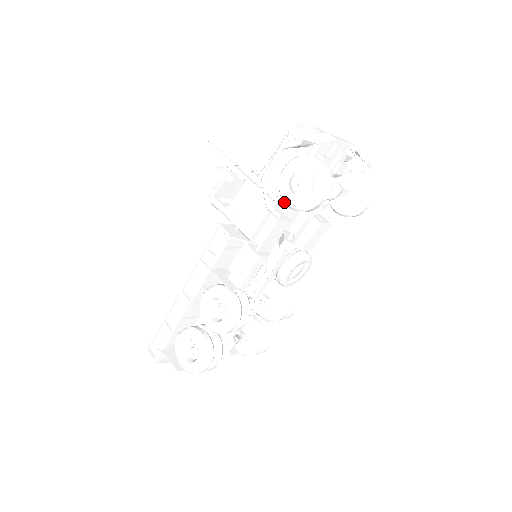
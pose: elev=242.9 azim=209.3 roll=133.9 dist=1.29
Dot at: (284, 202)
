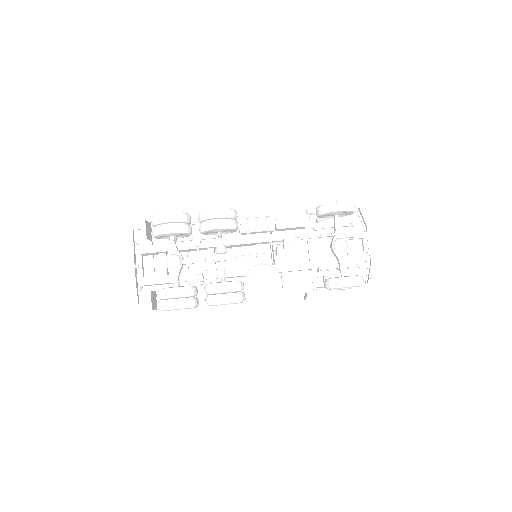
Dot at: (316, 209)
